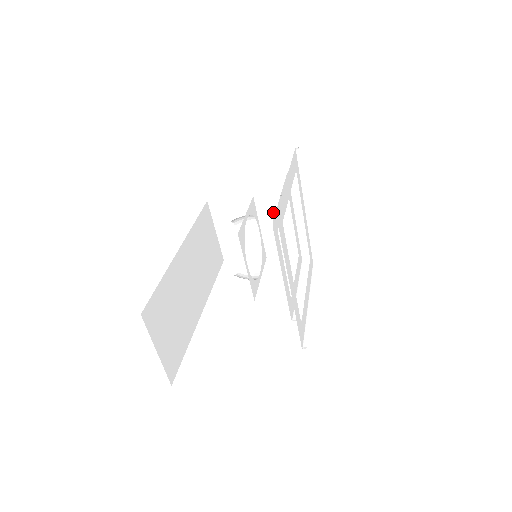
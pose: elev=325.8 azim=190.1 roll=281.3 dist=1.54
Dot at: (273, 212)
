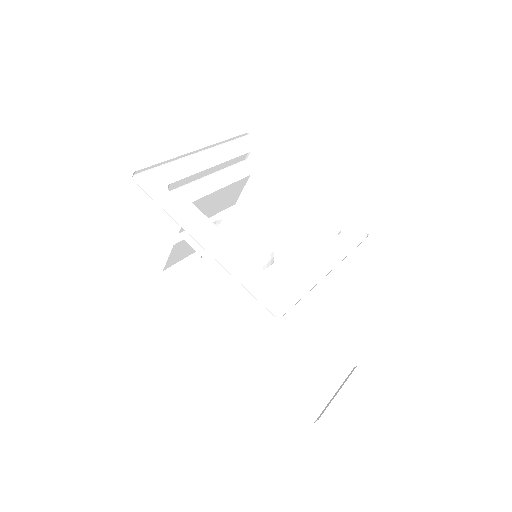
Dot at: (201, 211)
